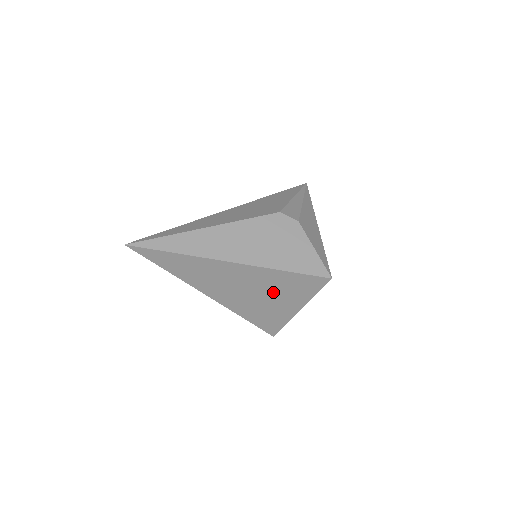
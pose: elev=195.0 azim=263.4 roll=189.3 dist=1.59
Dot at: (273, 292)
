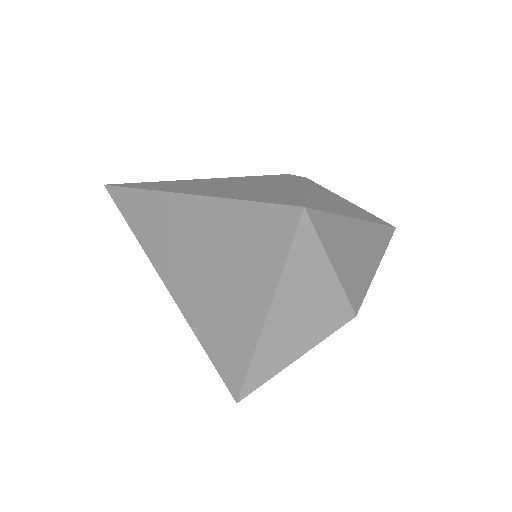
Dot at: (228, 258)
